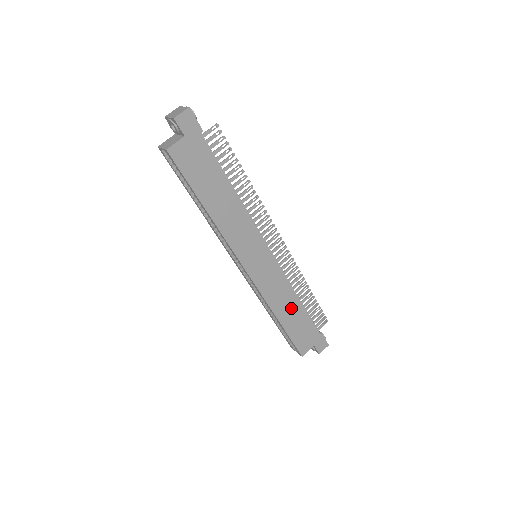
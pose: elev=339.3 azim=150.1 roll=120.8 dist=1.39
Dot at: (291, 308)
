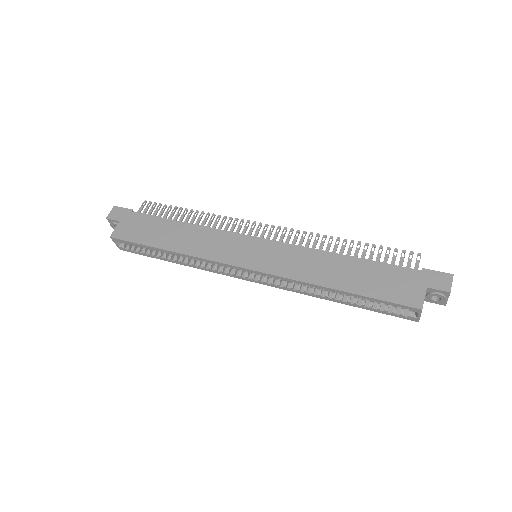
Dot at: (339, 268)
